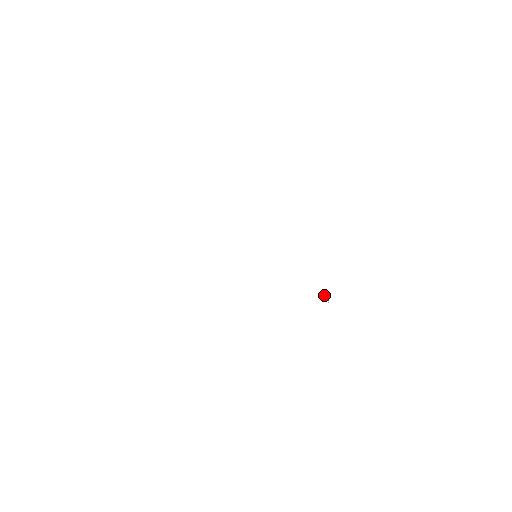
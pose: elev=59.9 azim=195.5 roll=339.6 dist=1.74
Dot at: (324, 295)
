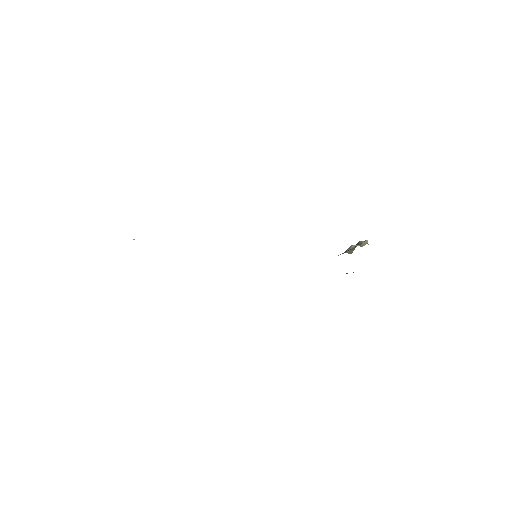
Dot at: (357, 243)
